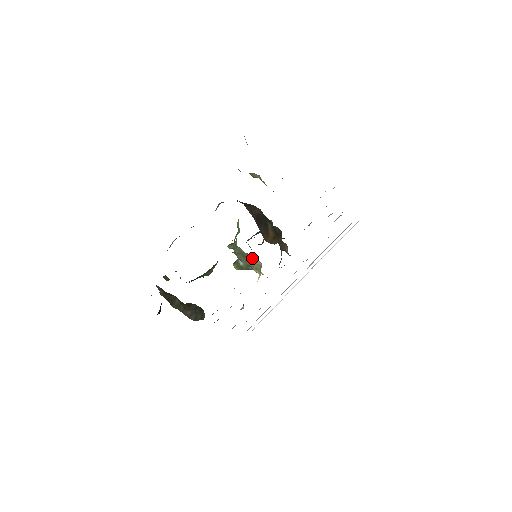
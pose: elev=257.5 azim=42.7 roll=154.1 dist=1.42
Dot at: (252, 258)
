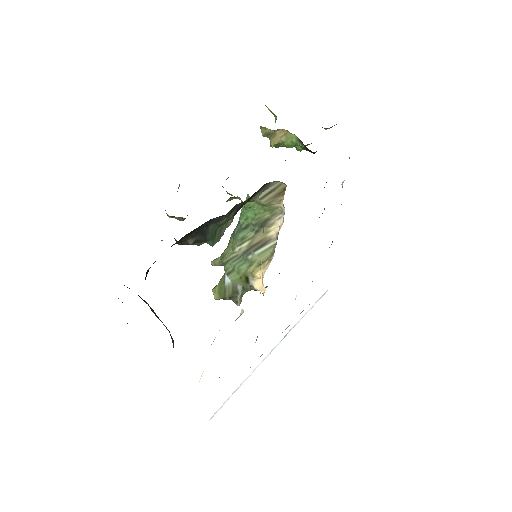
Dot at: (263, 238)
